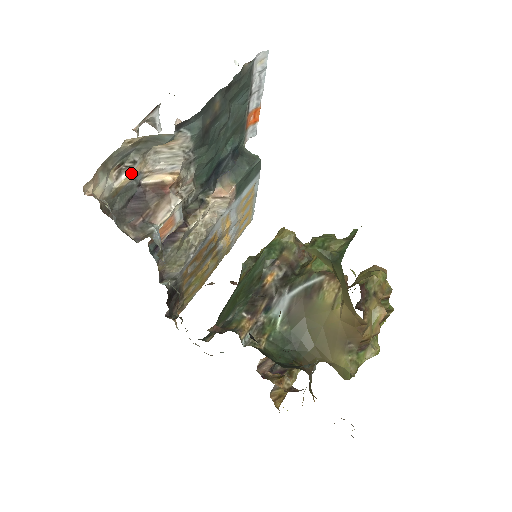
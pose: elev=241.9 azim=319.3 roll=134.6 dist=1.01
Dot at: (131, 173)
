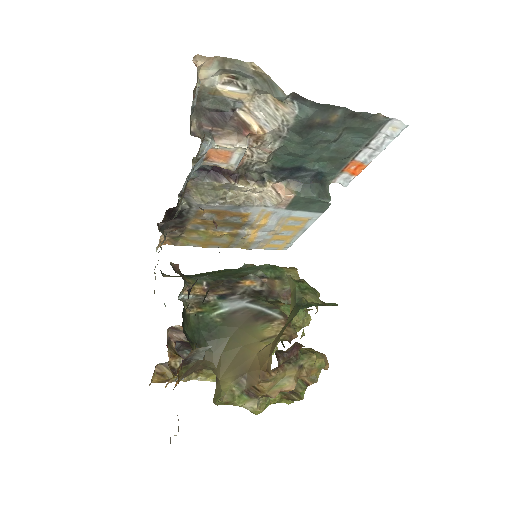
Dot at: (236, 92)
